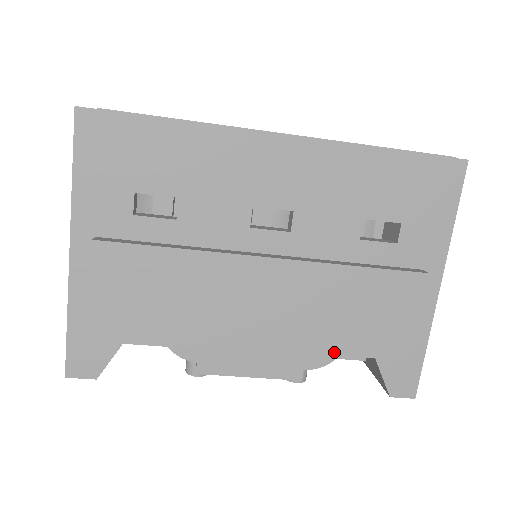
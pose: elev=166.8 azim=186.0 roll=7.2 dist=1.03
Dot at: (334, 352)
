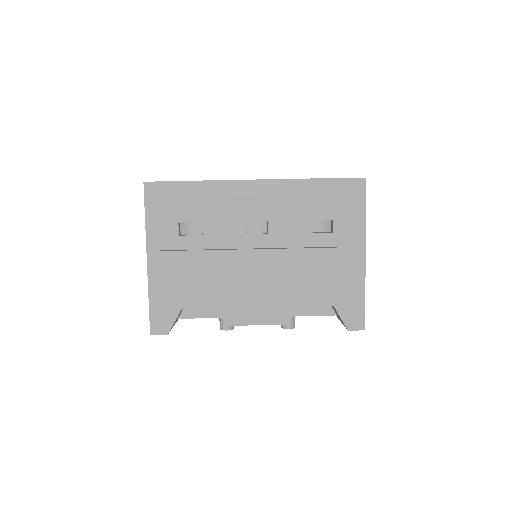
Dot at: (306, 304)
